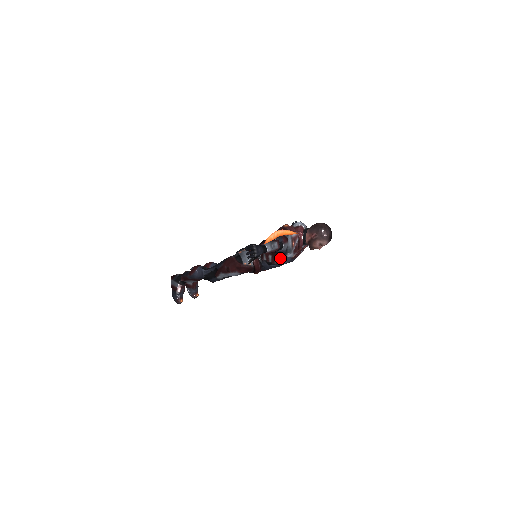
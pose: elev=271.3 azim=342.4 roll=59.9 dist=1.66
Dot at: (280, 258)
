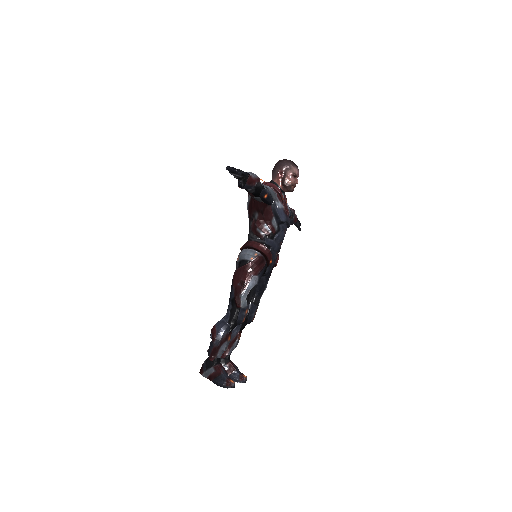
Dot at: (274, 216)
